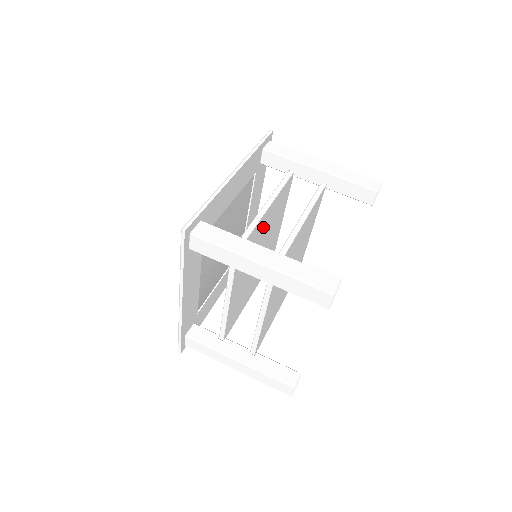
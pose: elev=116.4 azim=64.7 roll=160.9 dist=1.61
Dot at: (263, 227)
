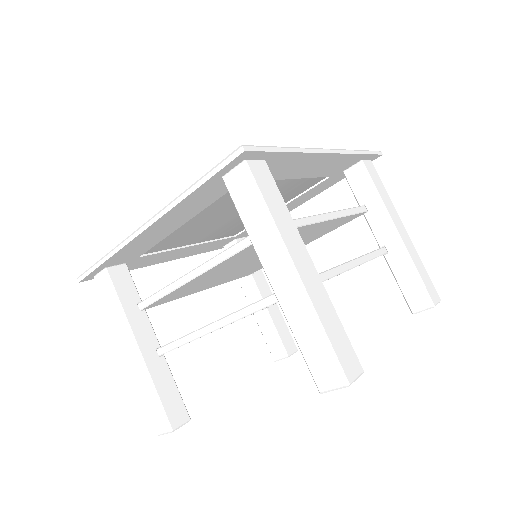
Dot at: (211, 274)
